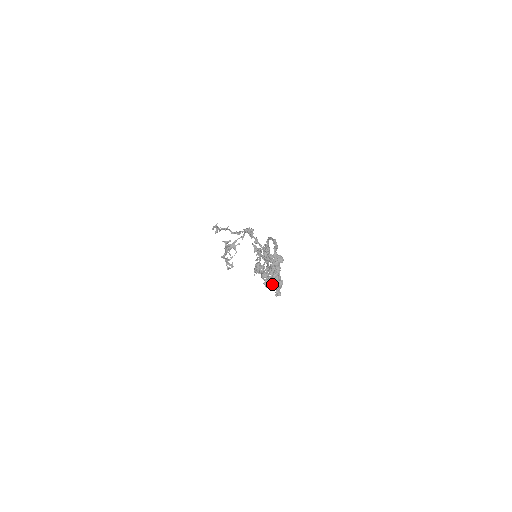
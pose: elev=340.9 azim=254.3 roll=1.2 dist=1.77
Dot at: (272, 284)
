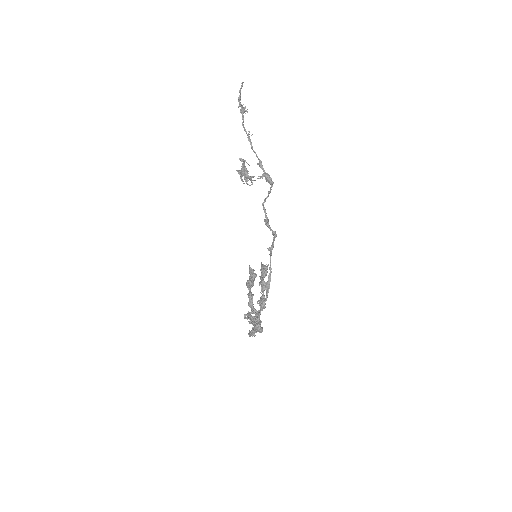
Dot at: occluded
